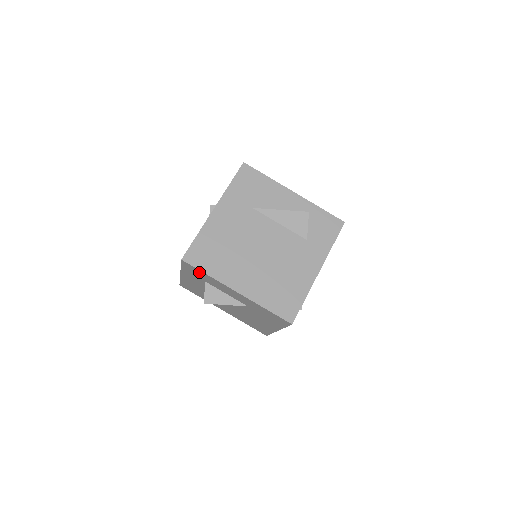
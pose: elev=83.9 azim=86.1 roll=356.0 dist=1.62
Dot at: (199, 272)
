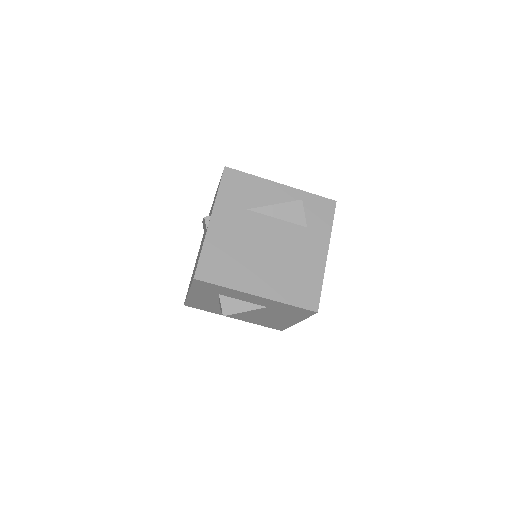
Dot at: (213, 286)
